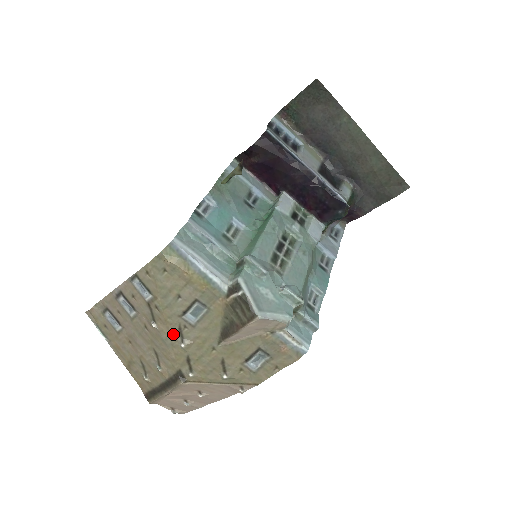
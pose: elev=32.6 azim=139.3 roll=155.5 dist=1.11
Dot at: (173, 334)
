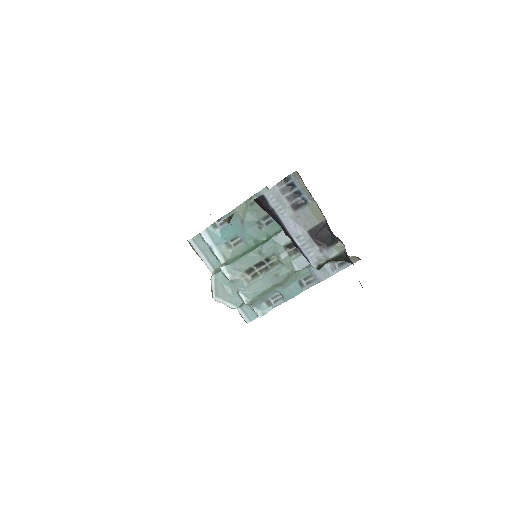
Dot at: occluded
